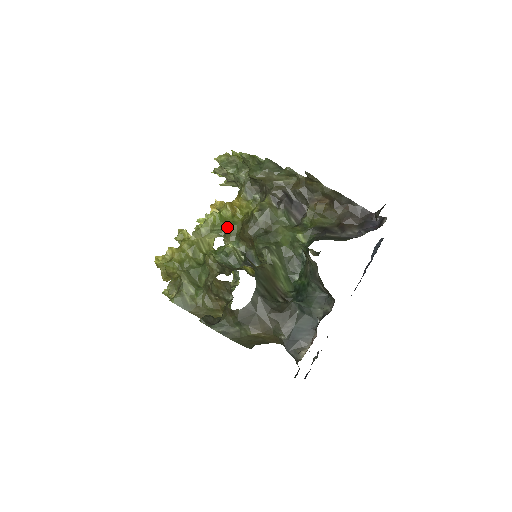
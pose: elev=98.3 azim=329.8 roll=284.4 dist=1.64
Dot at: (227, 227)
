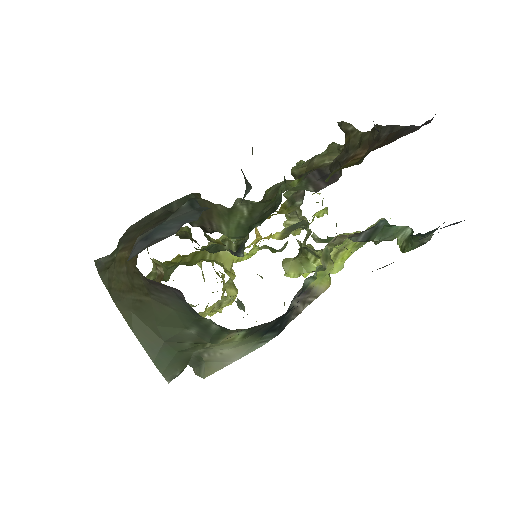
Dot at: occluded
